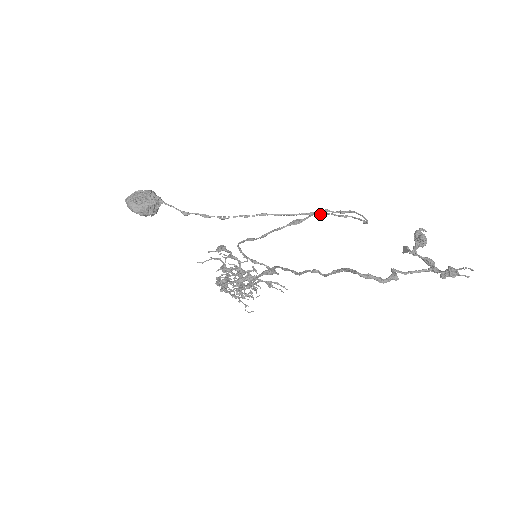
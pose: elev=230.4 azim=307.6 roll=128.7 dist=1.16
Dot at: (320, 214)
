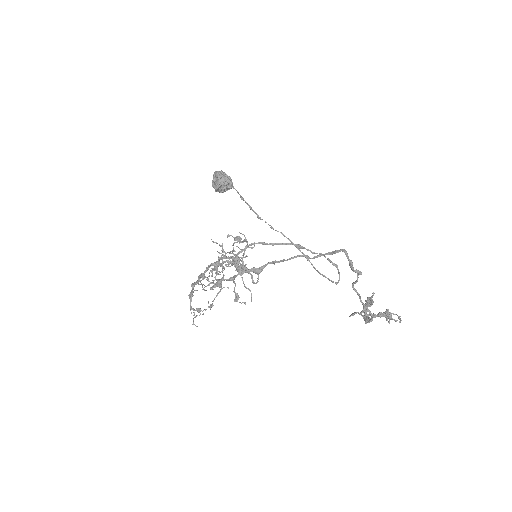
Dot at: (311, 263)
